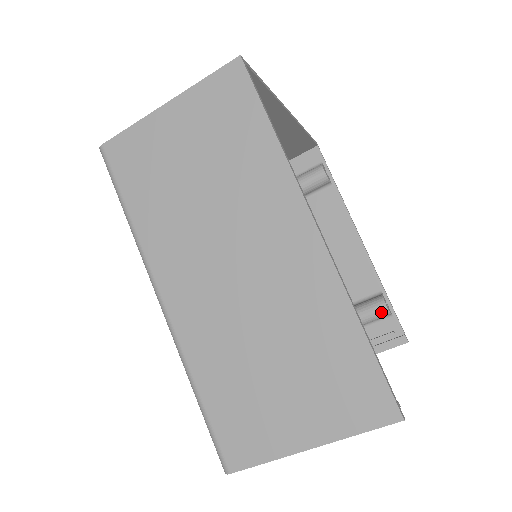
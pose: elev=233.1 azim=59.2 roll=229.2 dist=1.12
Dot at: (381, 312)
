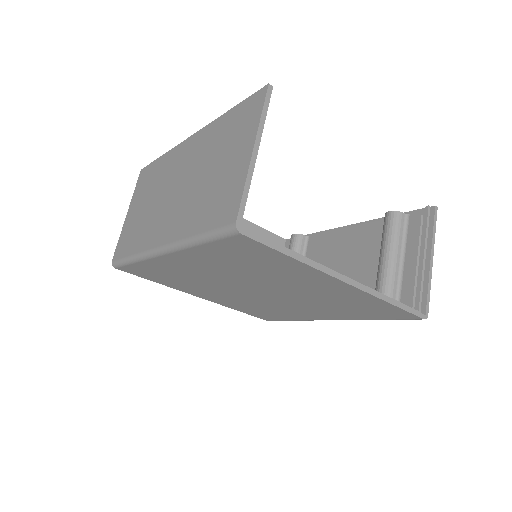
Dot at: (392, 217)
